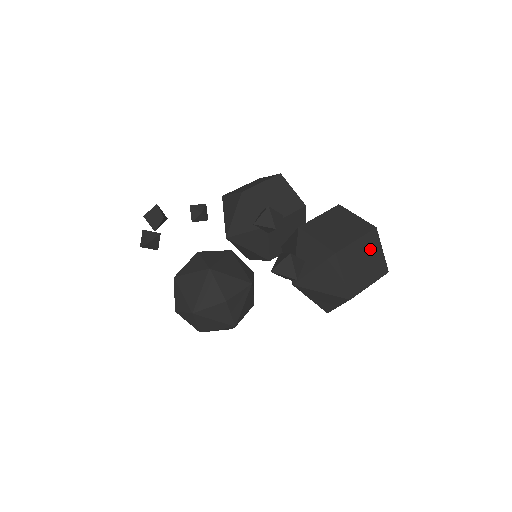
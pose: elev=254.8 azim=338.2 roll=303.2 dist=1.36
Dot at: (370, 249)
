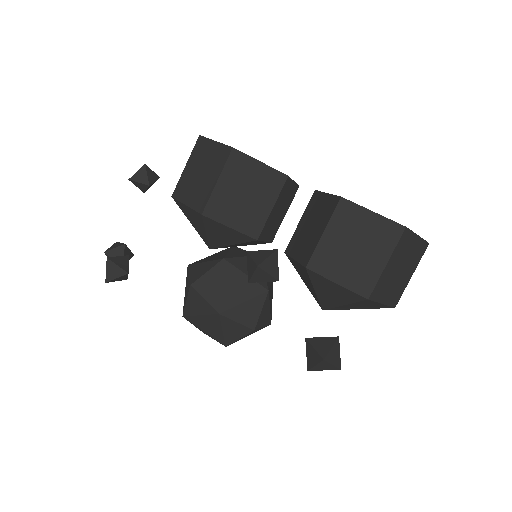
Dot at: (404, 252)
